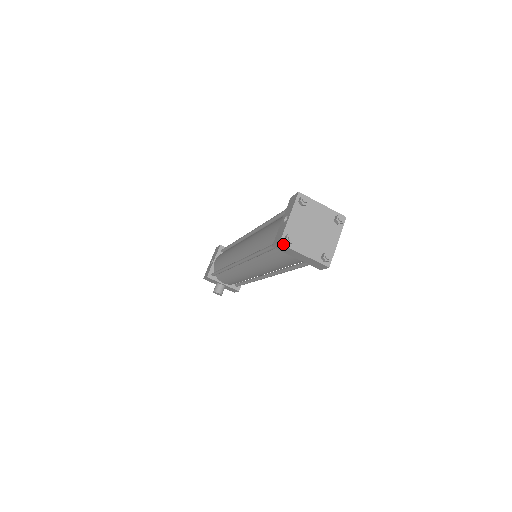
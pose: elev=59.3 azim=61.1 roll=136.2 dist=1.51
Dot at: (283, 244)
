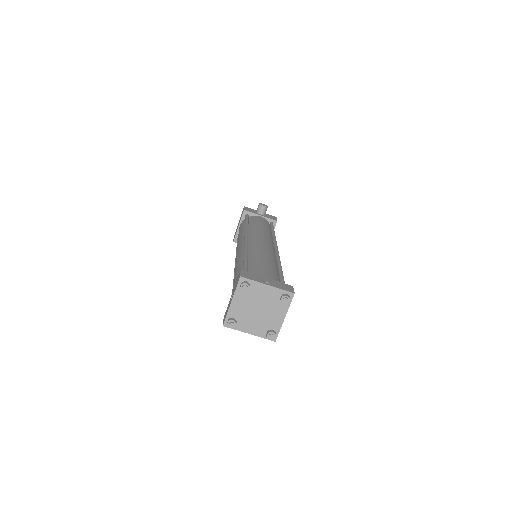
Dot at: (226, 326)
